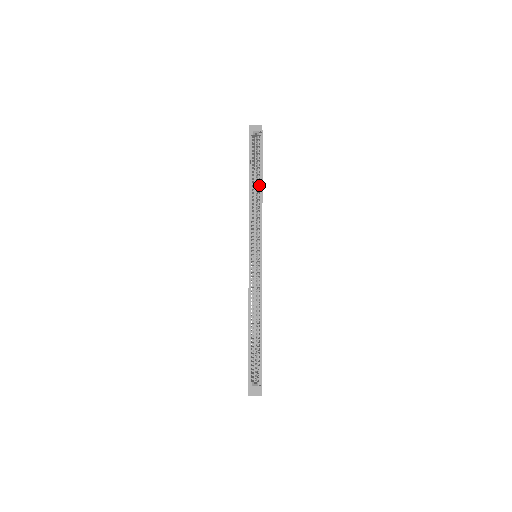
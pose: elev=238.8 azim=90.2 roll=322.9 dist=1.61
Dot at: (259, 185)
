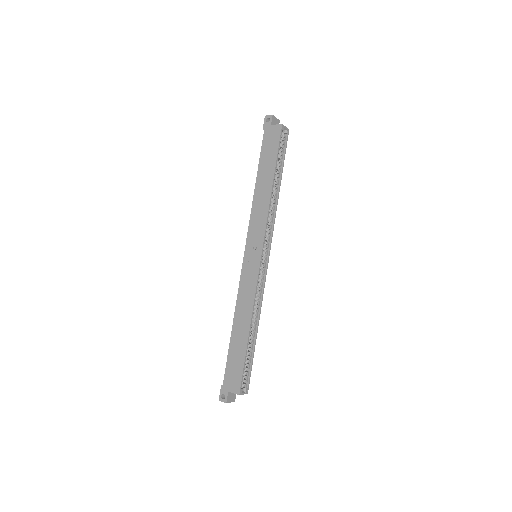
Dot at: (276, 184)
